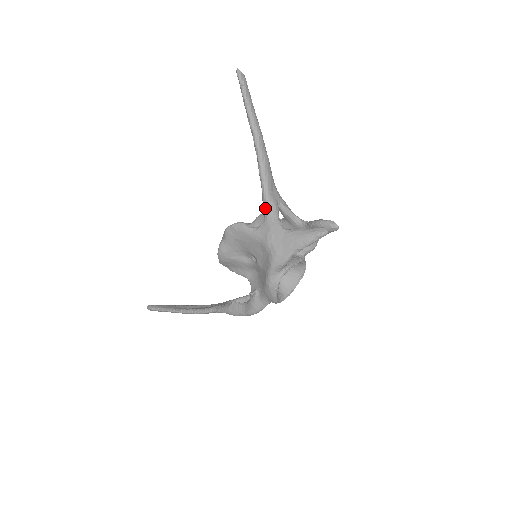
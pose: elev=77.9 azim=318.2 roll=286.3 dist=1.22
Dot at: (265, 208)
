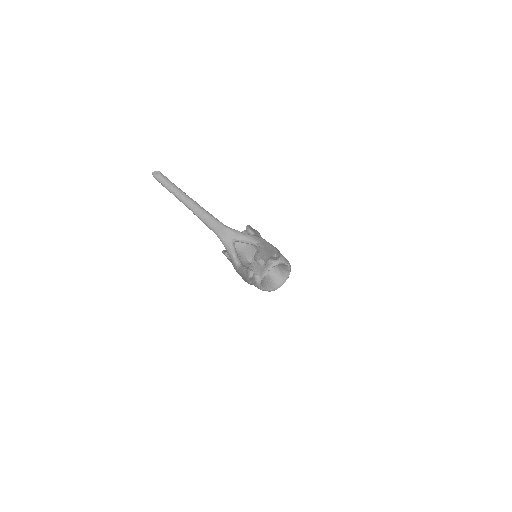
Dot at: occluded
